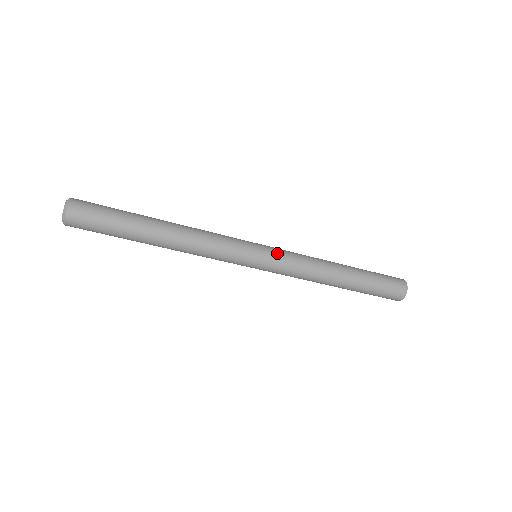
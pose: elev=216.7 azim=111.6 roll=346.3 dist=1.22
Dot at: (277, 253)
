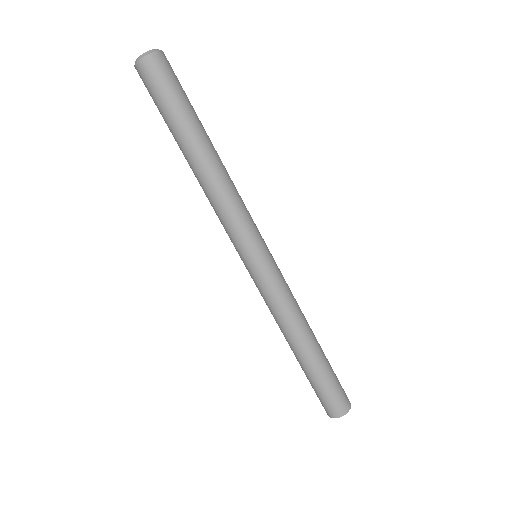
Dot at: (274, 272)
